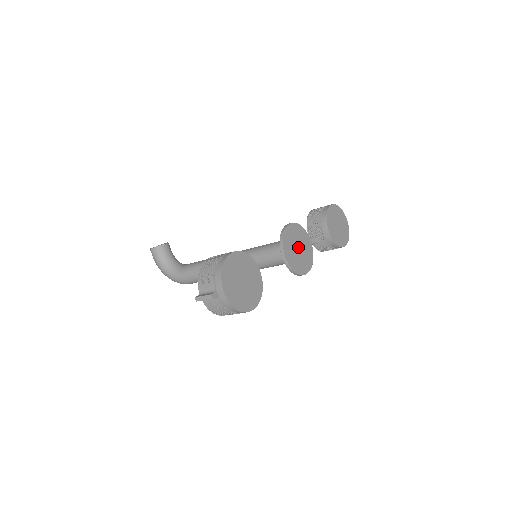
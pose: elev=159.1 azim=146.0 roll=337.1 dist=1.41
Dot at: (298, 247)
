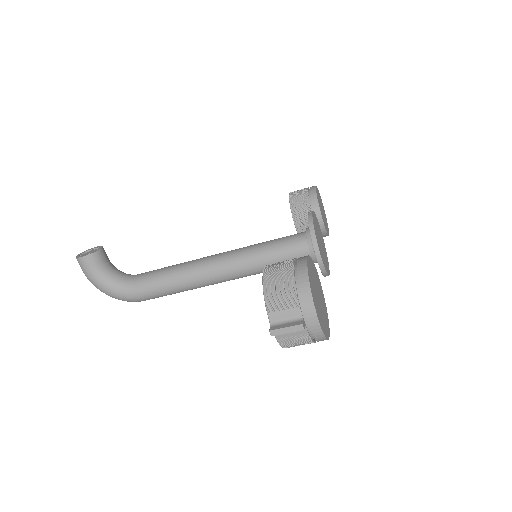
Dot at: (320, 241)
